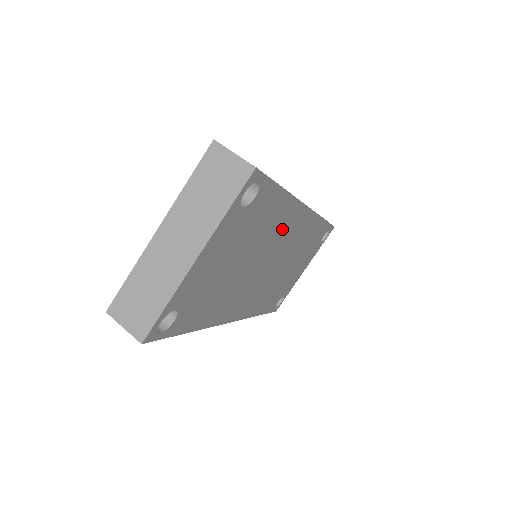
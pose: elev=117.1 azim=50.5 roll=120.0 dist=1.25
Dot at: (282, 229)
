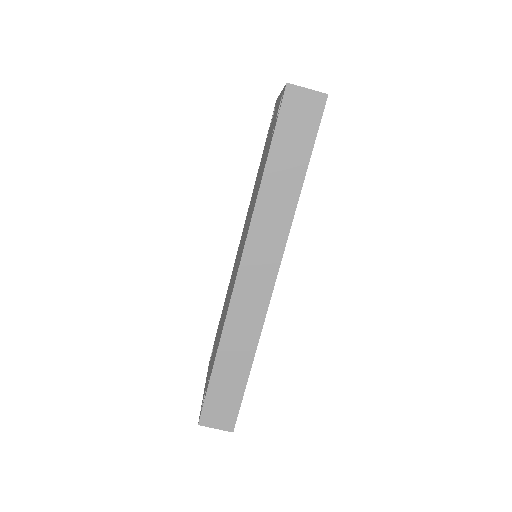
Dot at: occluded
